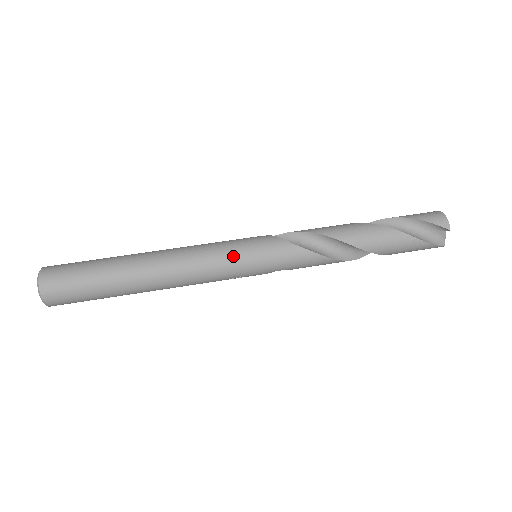
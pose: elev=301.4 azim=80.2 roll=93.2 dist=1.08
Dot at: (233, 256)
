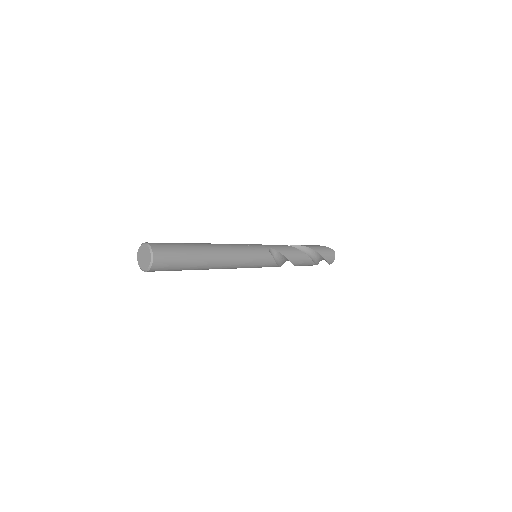
Dot at: occluded
